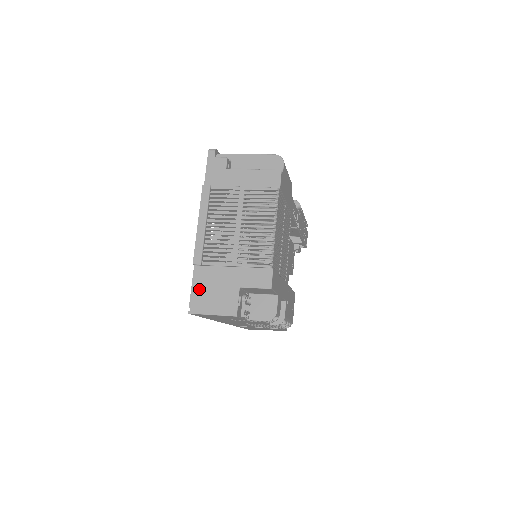
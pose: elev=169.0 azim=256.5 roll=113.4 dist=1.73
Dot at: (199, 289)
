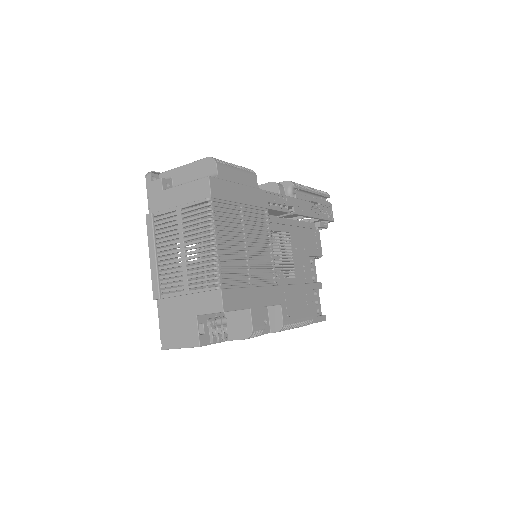
Dot at: (165, 323)
